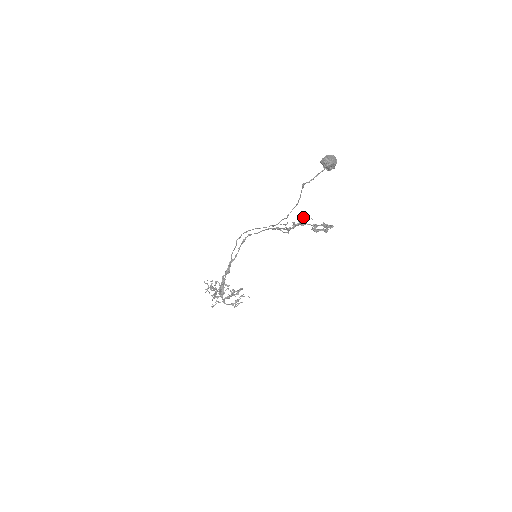
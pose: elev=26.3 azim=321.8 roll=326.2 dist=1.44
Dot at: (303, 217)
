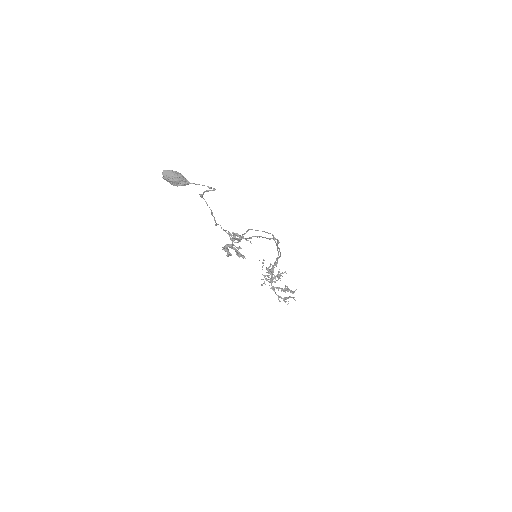
Dot at: occluded
